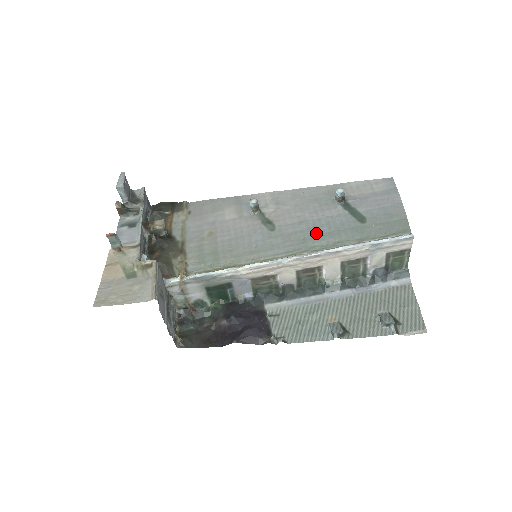
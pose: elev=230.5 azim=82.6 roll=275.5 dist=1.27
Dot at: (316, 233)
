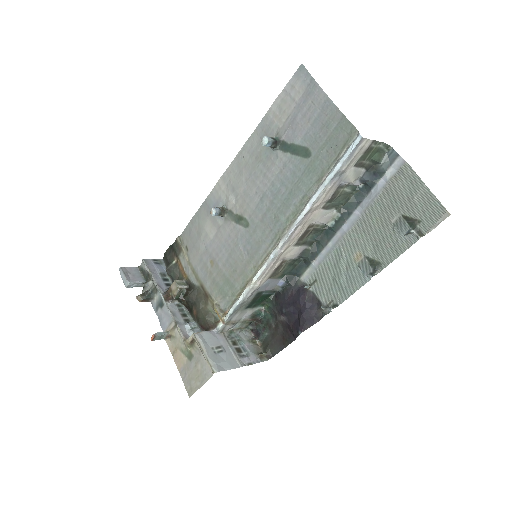
Dot at: (280, 202)
